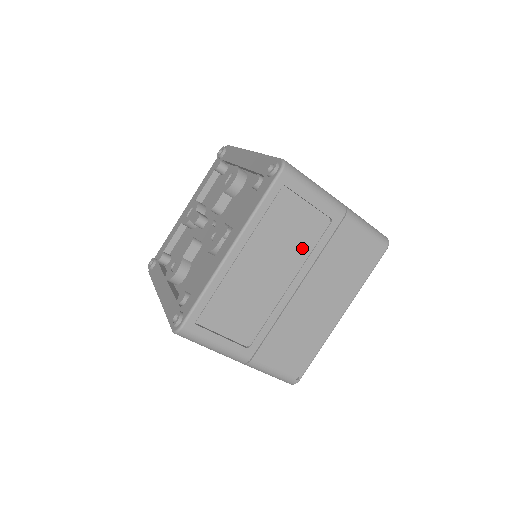
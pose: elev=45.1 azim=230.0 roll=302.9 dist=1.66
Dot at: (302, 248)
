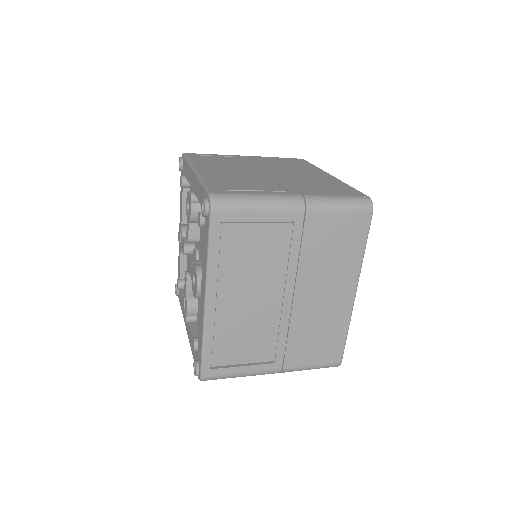
Dot at: occluded
